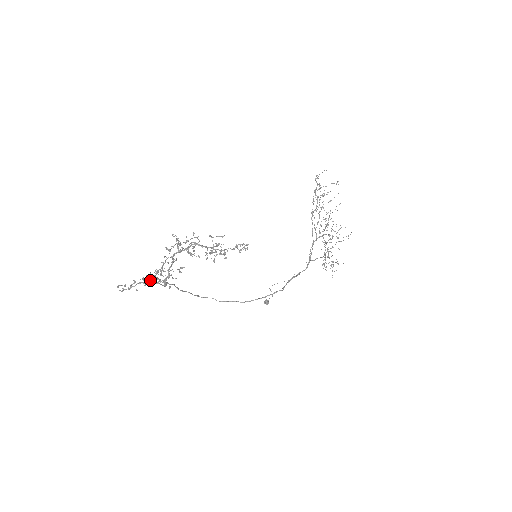
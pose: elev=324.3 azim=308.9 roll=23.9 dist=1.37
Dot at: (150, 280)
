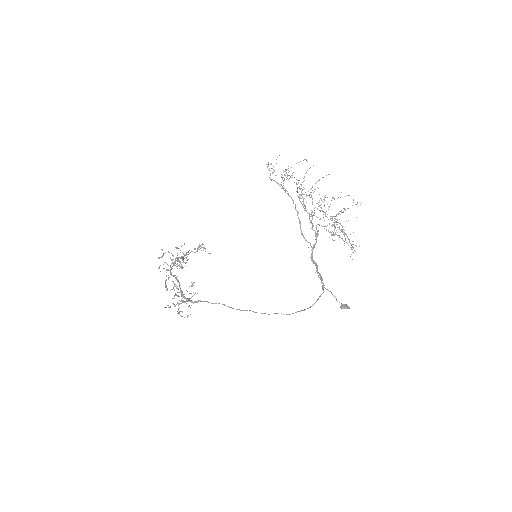
Dot at: (172, 298)
